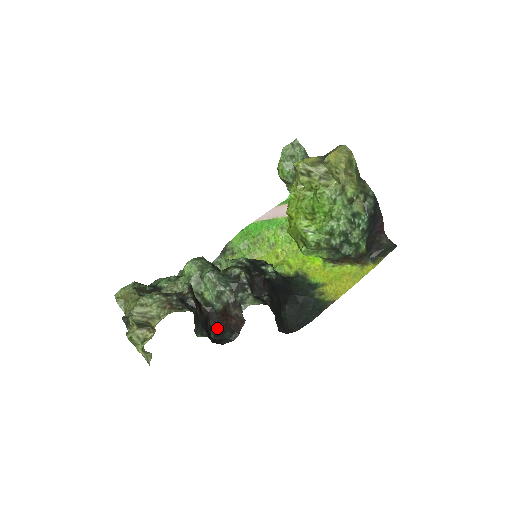
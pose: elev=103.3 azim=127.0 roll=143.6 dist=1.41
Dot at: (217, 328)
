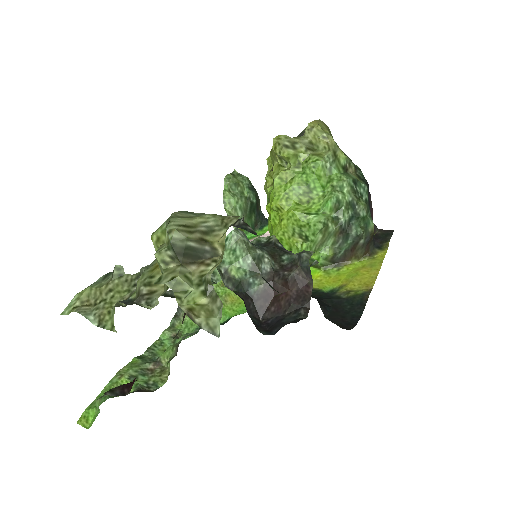
Dot at: (262, 325)
